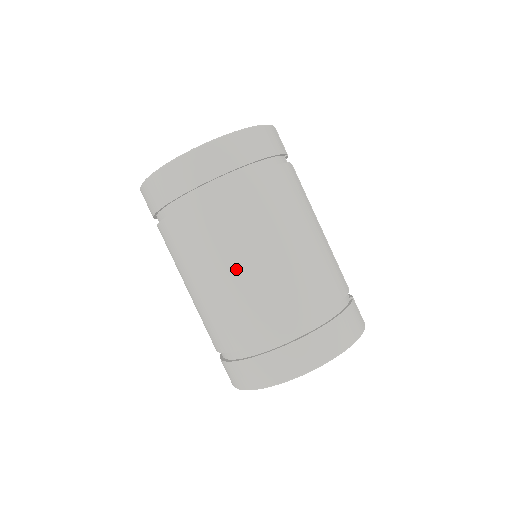
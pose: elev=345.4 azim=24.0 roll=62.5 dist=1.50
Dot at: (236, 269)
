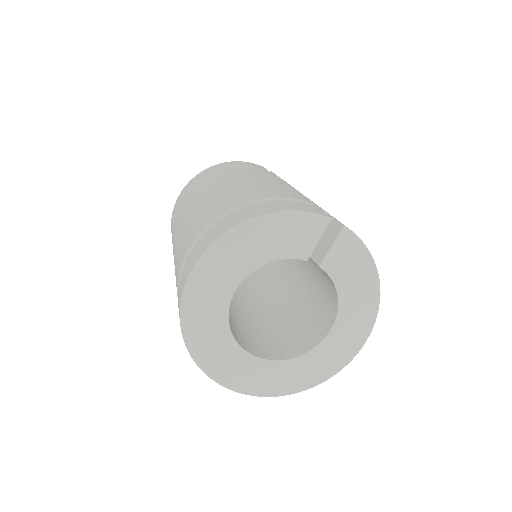
Dot at: (182, 227)
